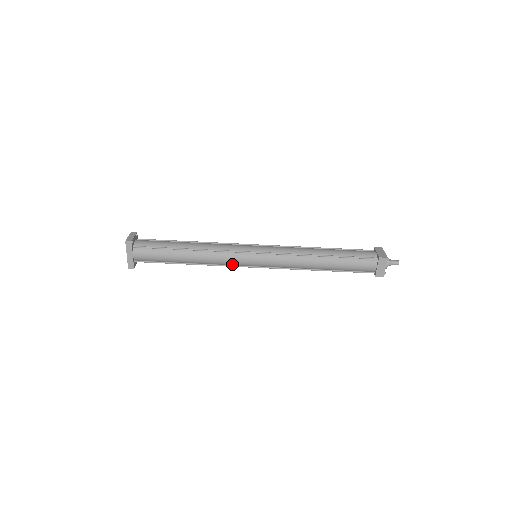
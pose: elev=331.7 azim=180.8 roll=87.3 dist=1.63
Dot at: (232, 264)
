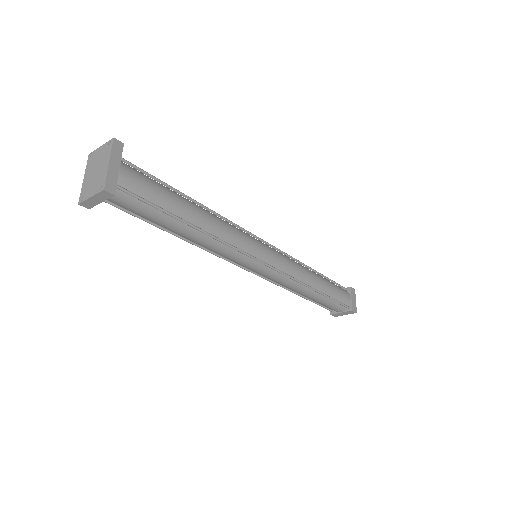
Dot at: (243, 250)
